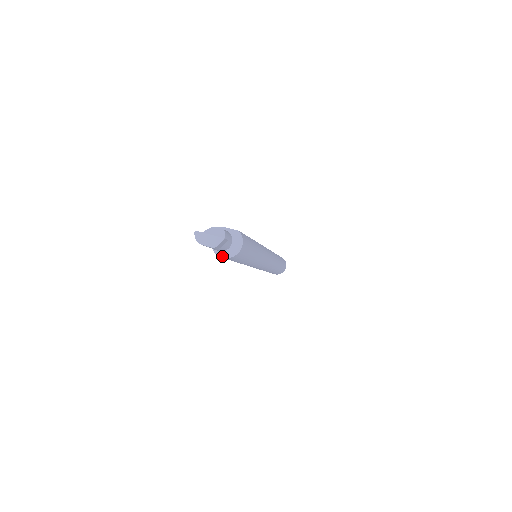
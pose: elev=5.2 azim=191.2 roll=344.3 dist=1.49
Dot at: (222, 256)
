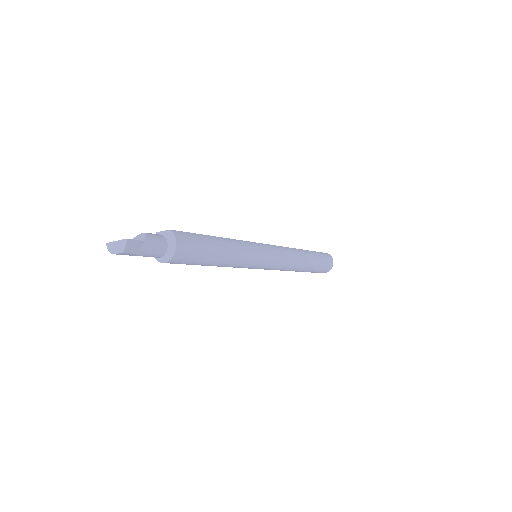
Dot at: (163, 261)
